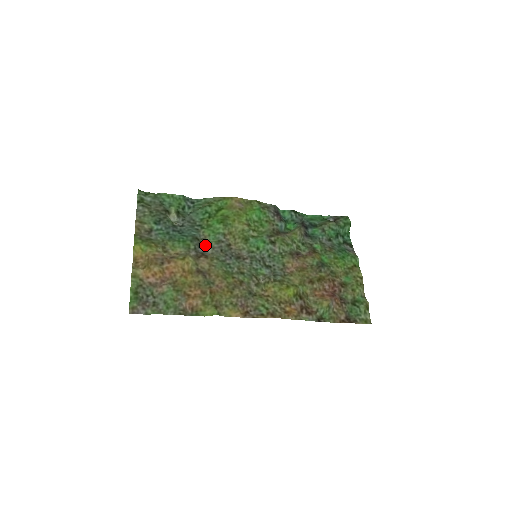
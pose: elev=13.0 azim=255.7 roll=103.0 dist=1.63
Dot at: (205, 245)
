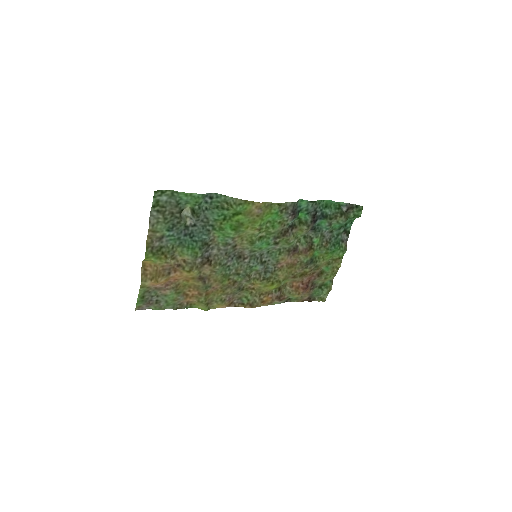
Dot at: (212, 247)
